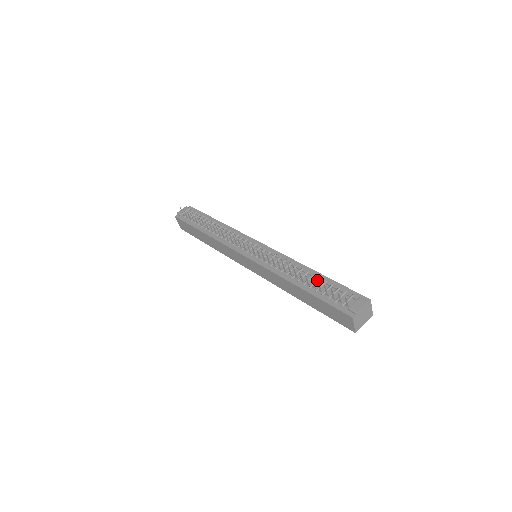
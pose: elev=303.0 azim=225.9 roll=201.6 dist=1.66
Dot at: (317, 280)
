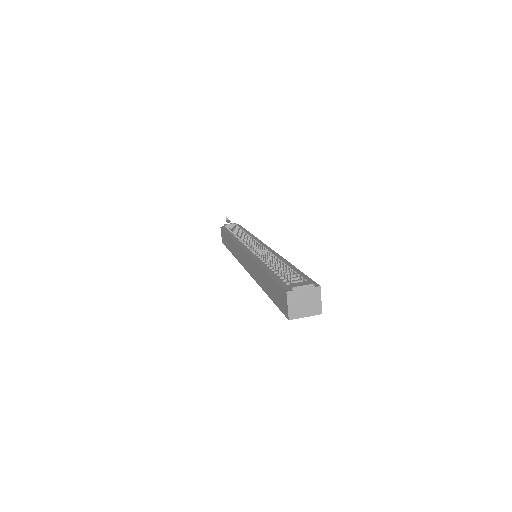
Dot at: occluded
